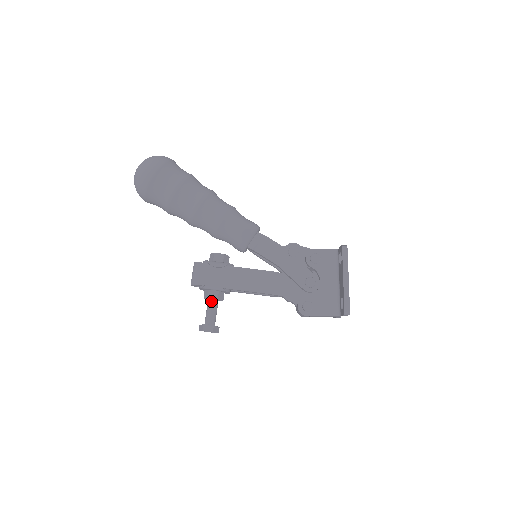
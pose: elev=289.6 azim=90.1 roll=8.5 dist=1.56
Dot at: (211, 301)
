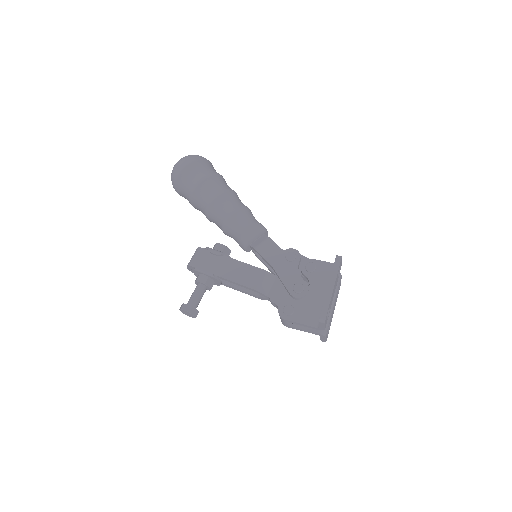
Dot at: (199, 285)
